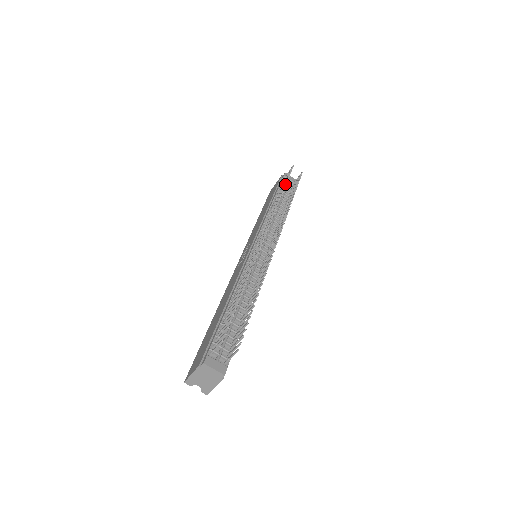
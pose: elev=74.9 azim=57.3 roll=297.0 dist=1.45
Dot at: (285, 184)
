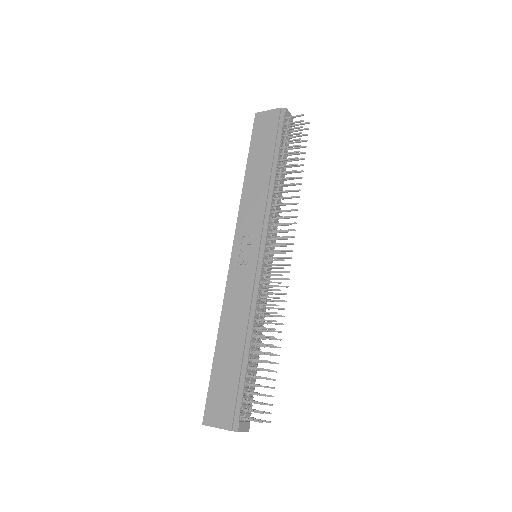
Dot at: (298, 158)
